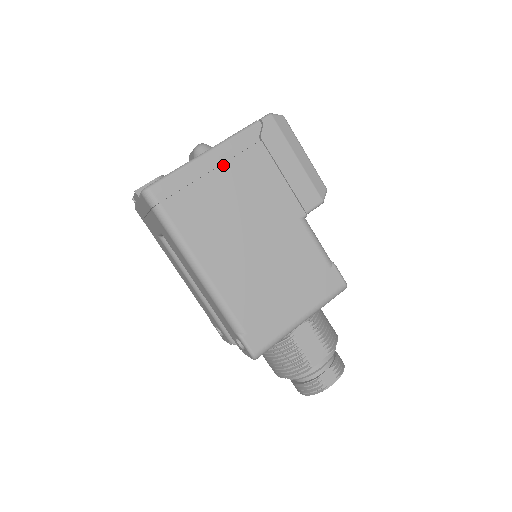
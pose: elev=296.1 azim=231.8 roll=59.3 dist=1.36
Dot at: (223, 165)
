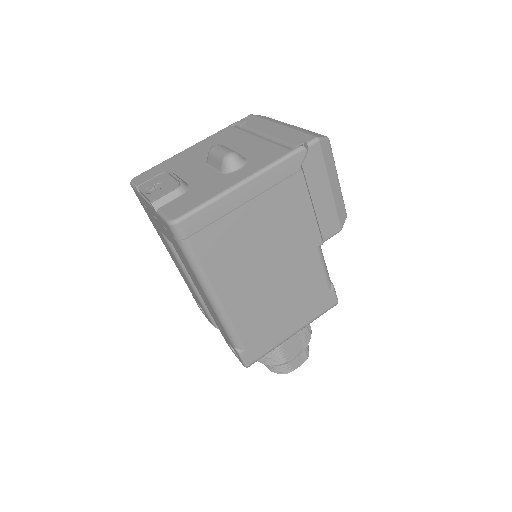
Dot at: (258, 196)
